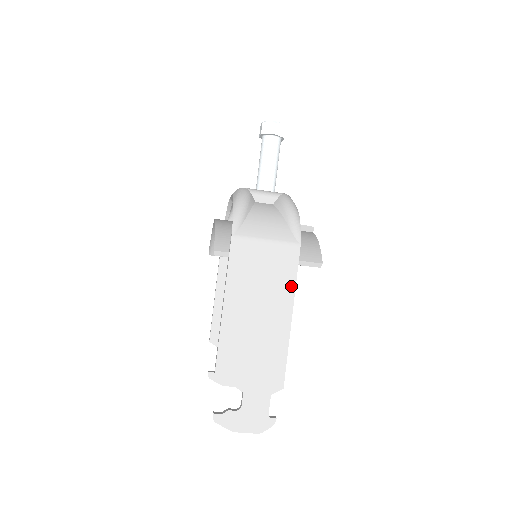
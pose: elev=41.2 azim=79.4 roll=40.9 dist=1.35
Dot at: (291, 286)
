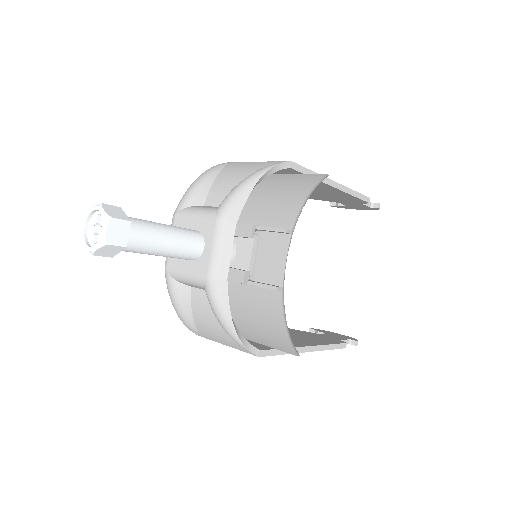
Dot at: occluded
